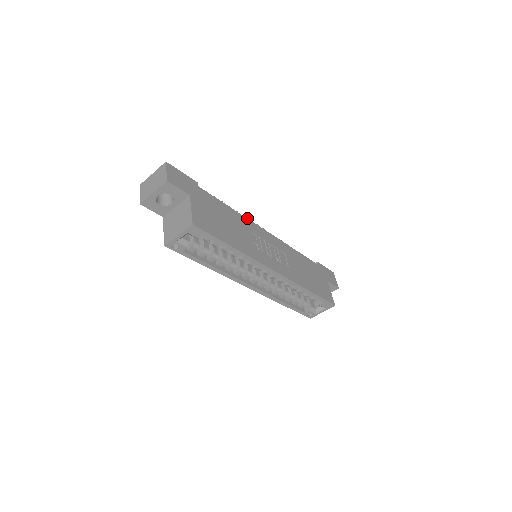
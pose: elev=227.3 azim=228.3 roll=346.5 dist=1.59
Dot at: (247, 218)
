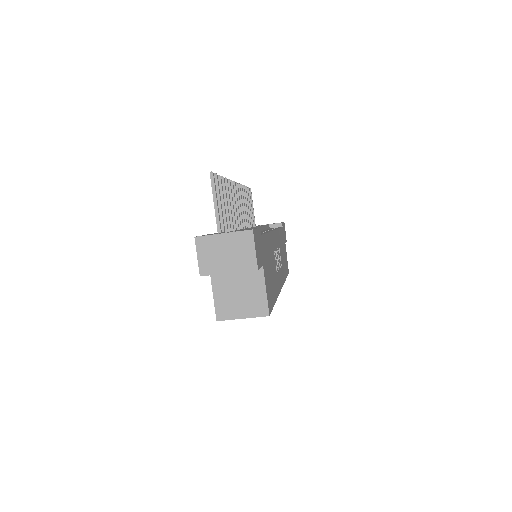
Dot at: (271, 231)
